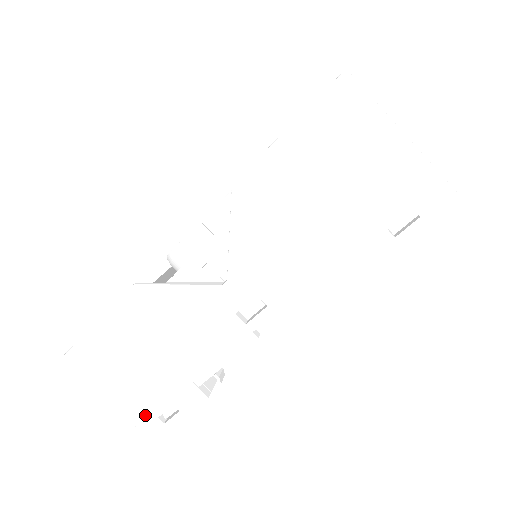
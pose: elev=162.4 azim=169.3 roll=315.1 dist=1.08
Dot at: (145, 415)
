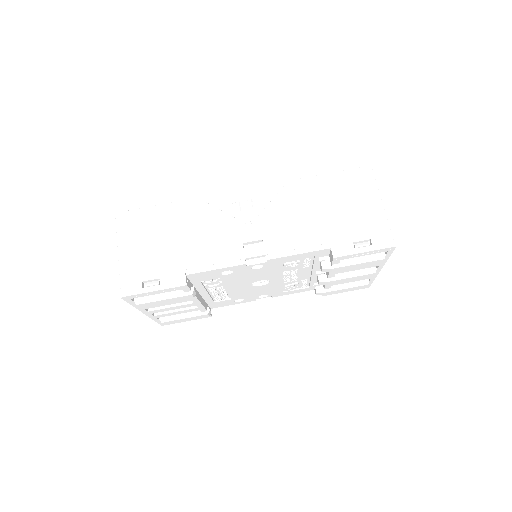
Dot at: (135, 276)
